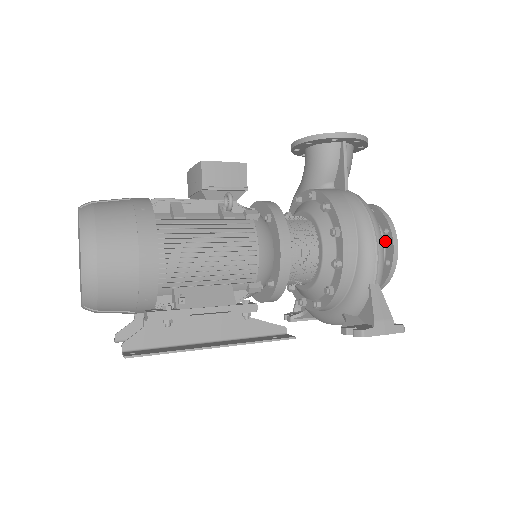
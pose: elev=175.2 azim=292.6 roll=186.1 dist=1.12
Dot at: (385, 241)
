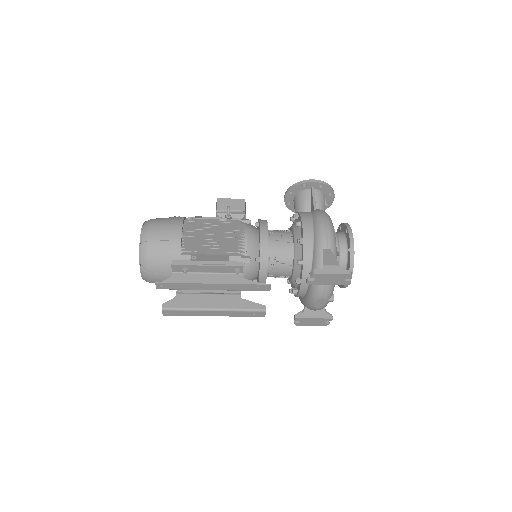
Dot at: (346, 238)
